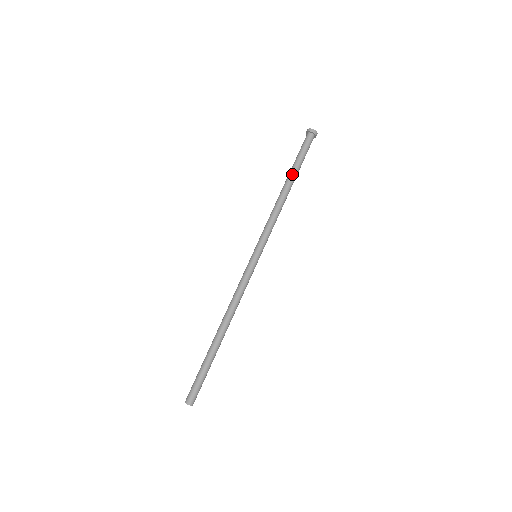
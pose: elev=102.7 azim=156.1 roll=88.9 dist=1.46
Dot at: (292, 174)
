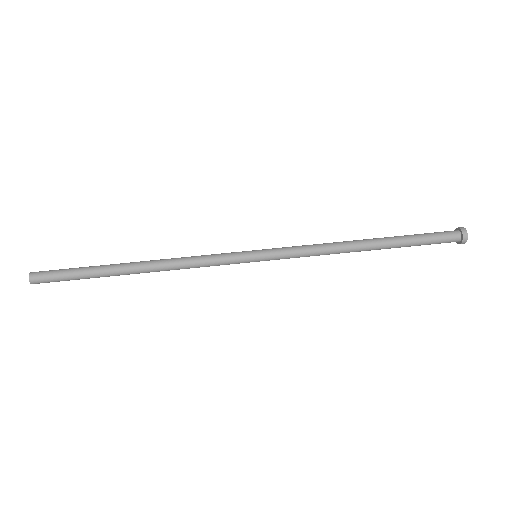
Dot at: (390, 245)
